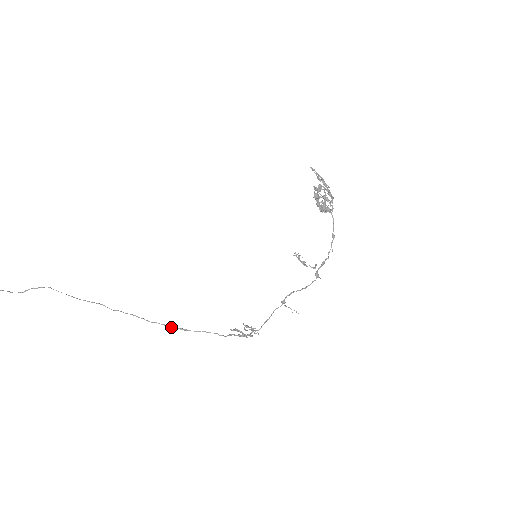
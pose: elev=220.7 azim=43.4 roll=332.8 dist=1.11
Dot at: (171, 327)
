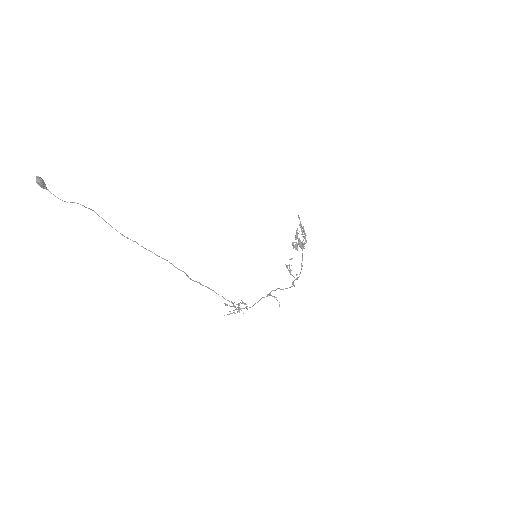
Dot at: occluded
